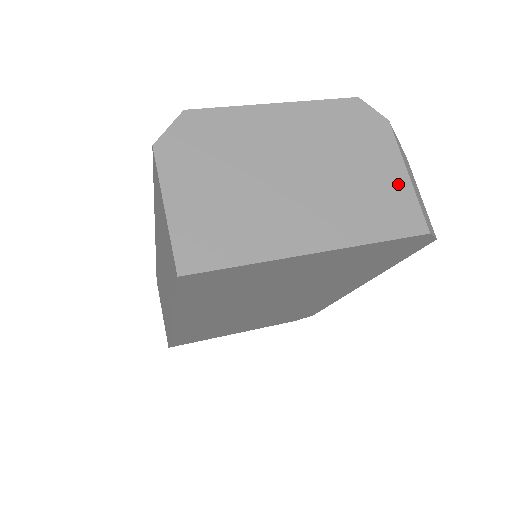
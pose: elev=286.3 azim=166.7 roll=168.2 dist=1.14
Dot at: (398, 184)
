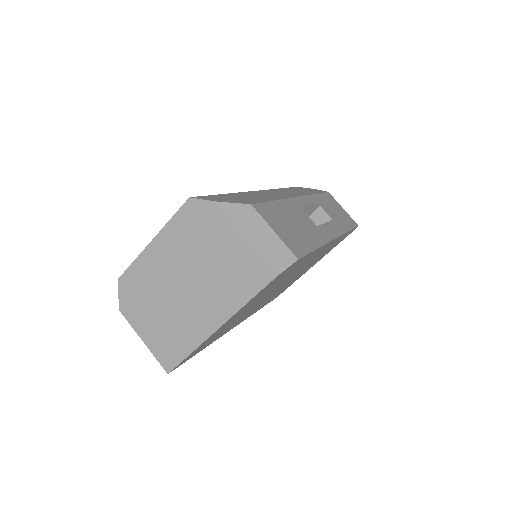
Dot at: (242, 251)
